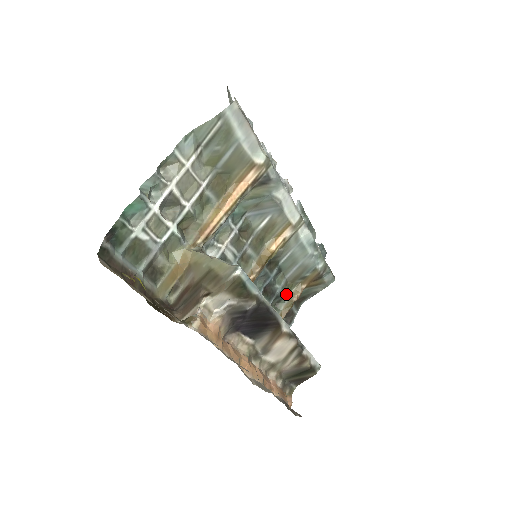
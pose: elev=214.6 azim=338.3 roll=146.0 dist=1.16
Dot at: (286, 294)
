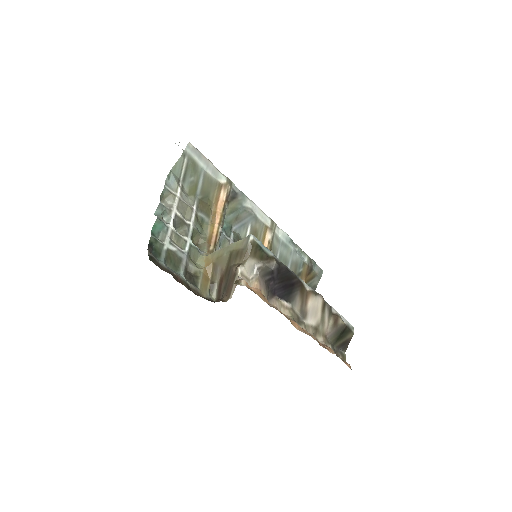
Dot at: occluded
